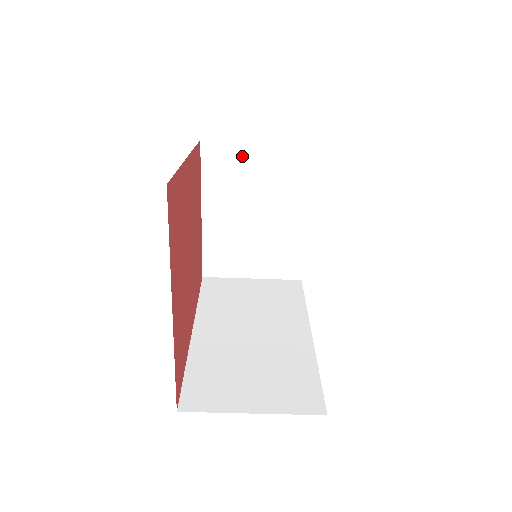
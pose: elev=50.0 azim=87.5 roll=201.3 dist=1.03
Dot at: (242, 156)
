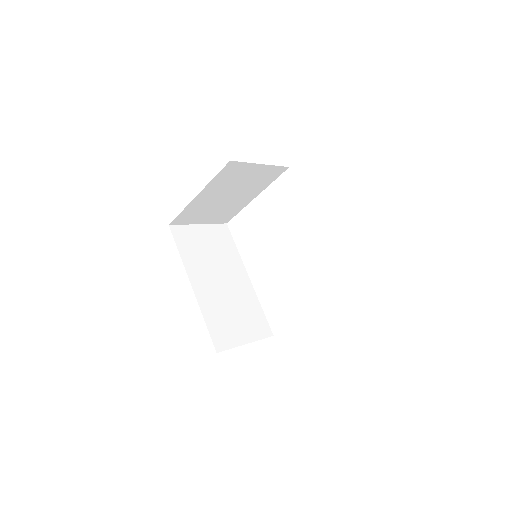
Dot at: (247, 170)
